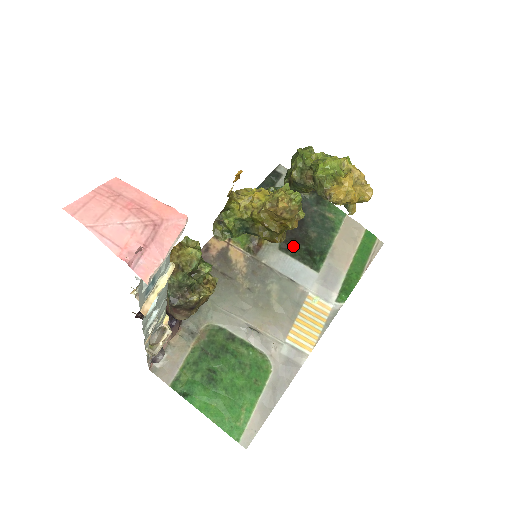
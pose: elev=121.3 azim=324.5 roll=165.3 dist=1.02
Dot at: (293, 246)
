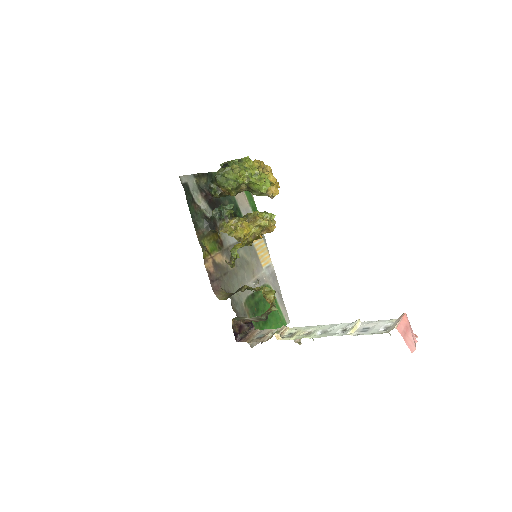
Dot at: occluded
